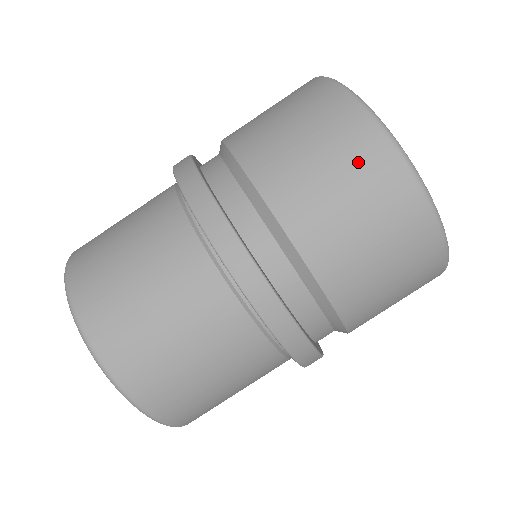
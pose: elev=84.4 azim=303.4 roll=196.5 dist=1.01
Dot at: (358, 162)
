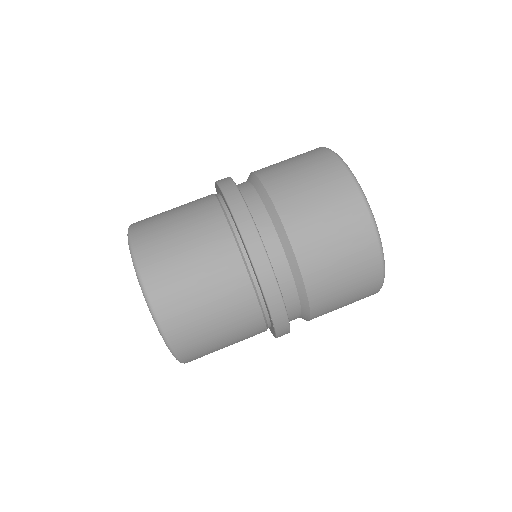
Dot at: (358, 253)
